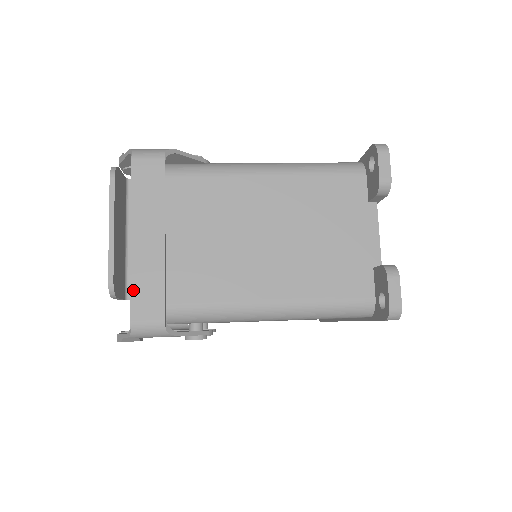
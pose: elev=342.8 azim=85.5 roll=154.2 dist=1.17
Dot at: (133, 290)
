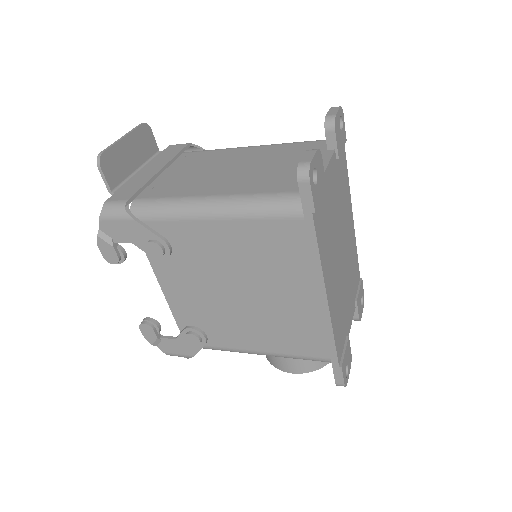
Dot at: (121, 189)
